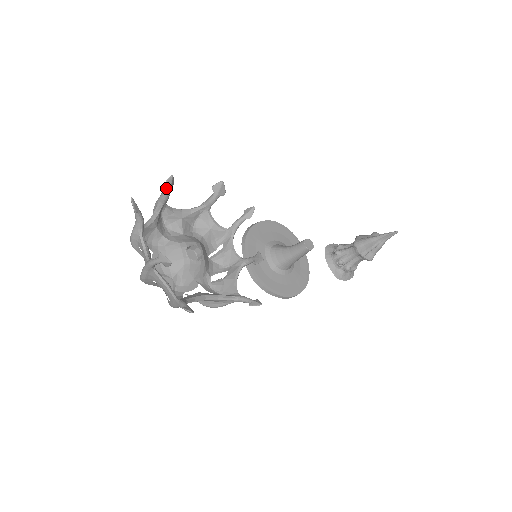
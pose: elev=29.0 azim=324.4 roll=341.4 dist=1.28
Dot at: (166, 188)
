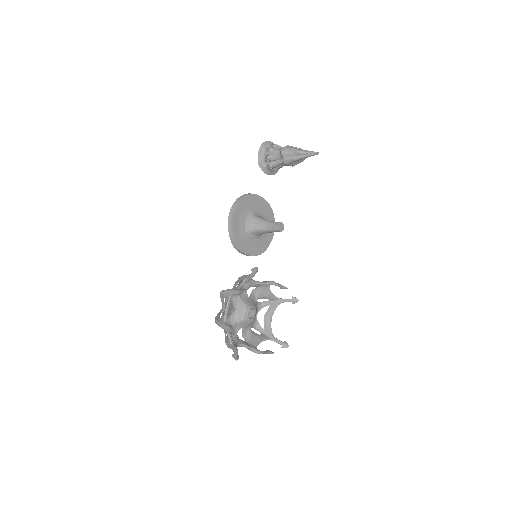
Dot at: occluded
